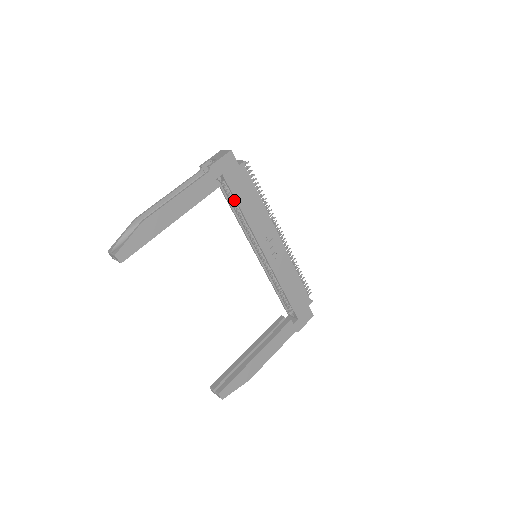
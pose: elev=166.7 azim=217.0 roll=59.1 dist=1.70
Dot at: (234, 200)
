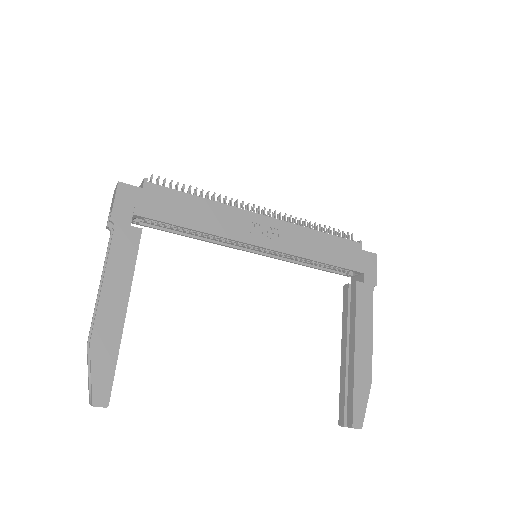
Dot at: occluded
